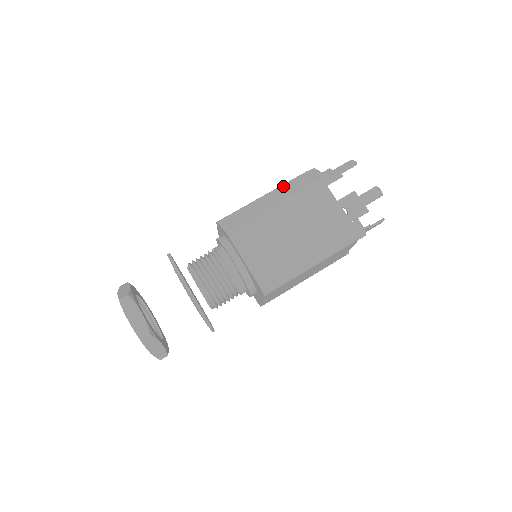
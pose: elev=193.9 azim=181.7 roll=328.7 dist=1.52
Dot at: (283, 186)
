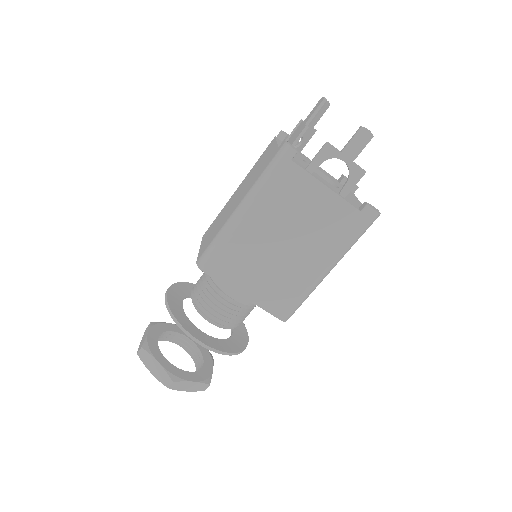
Dot at: occluded
